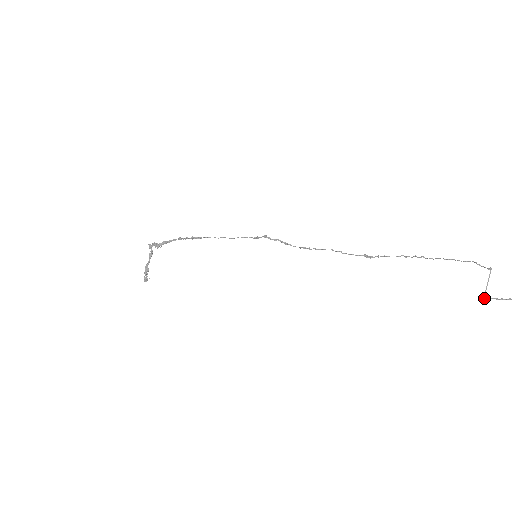
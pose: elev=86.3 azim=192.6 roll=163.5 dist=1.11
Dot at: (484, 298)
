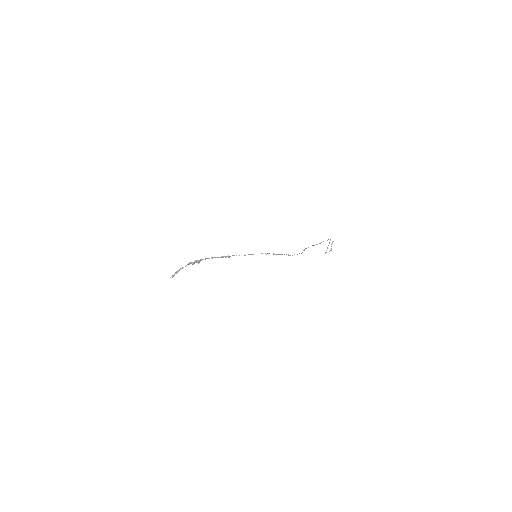
Dot at: (325, 253)
